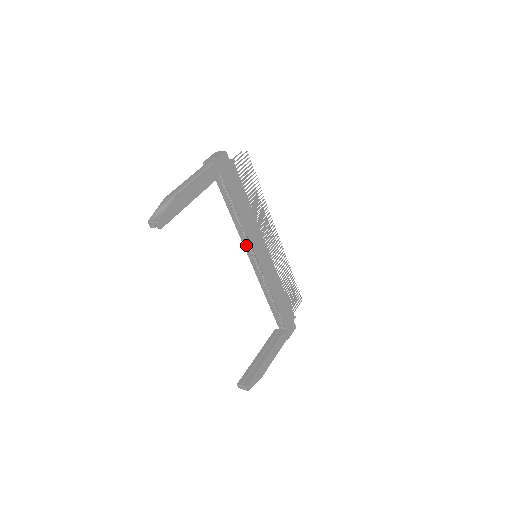
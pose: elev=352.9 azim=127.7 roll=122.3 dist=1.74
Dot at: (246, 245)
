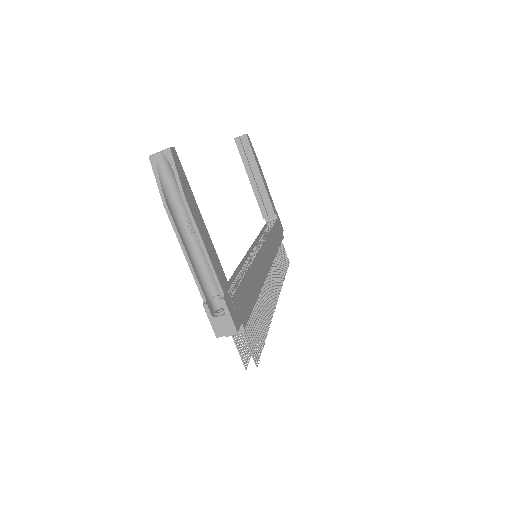
Dot at: (253, 248)
